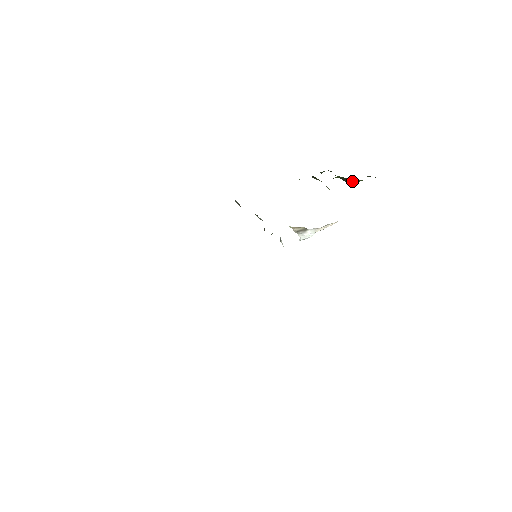
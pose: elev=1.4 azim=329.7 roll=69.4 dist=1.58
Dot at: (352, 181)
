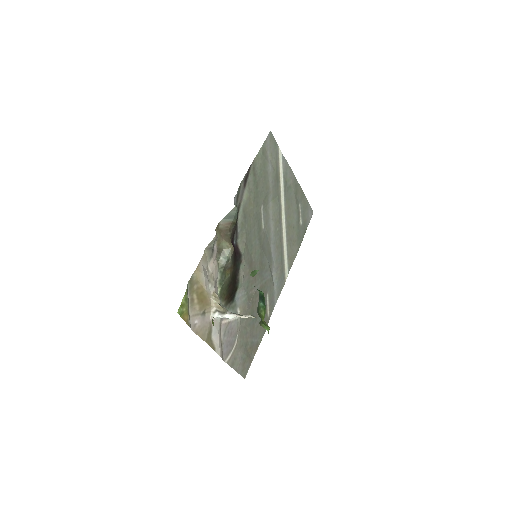
Dot at: occluded
